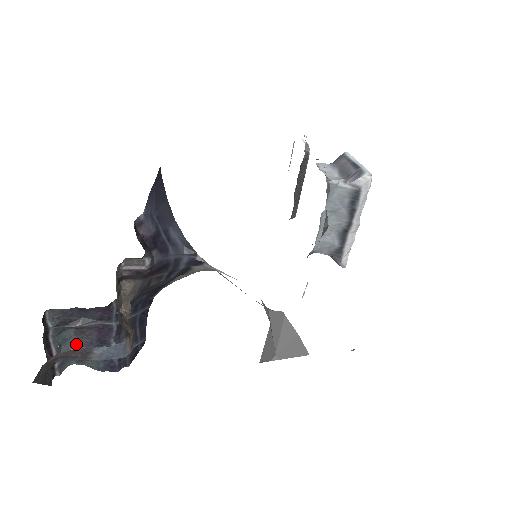
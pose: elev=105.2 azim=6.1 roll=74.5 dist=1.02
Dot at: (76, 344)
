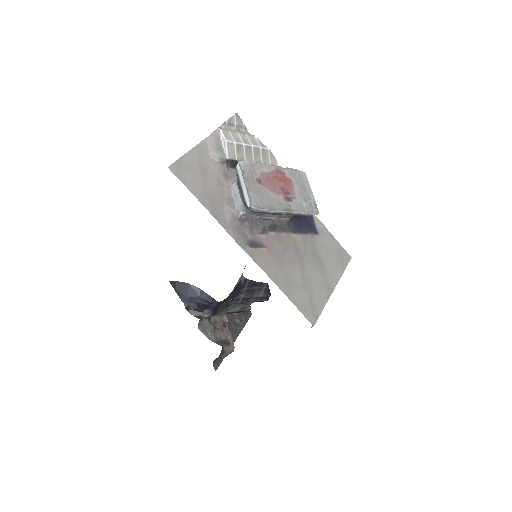
Dot at: (241, 303)
